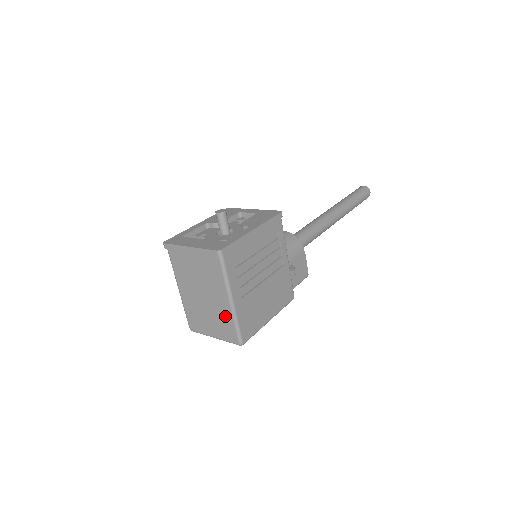
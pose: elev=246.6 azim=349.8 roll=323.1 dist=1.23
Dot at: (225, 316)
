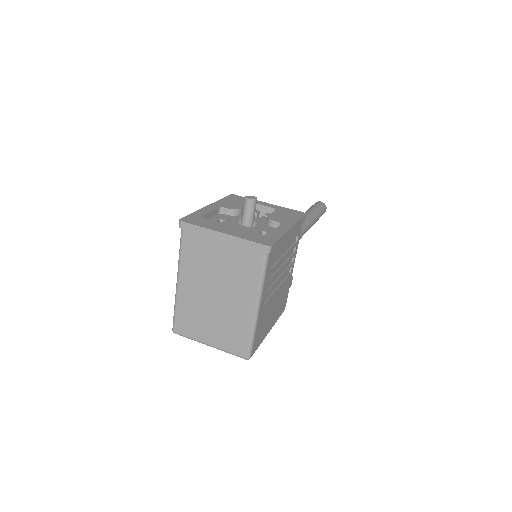
Dot at: (240, 323)
